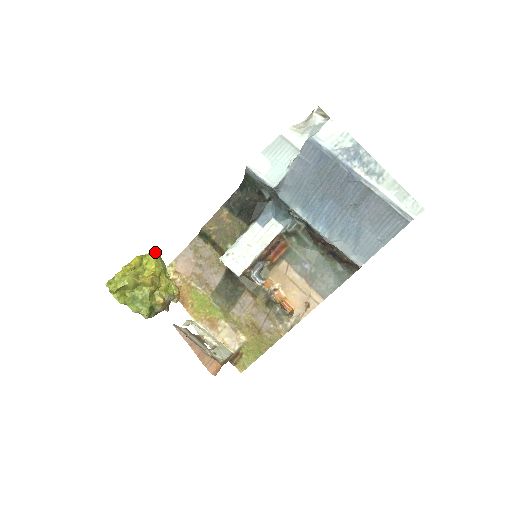
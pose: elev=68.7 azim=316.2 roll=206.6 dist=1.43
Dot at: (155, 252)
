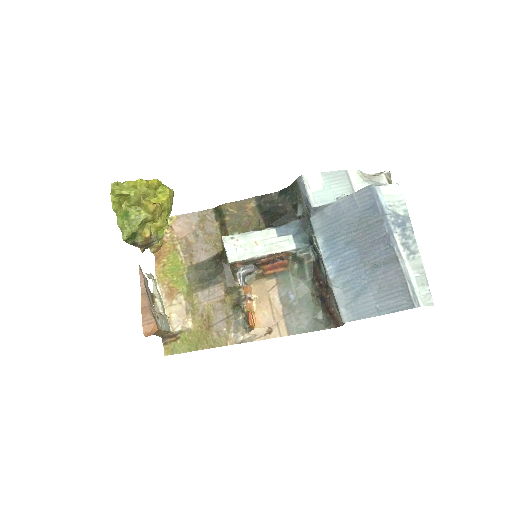
Dot at: occluded
